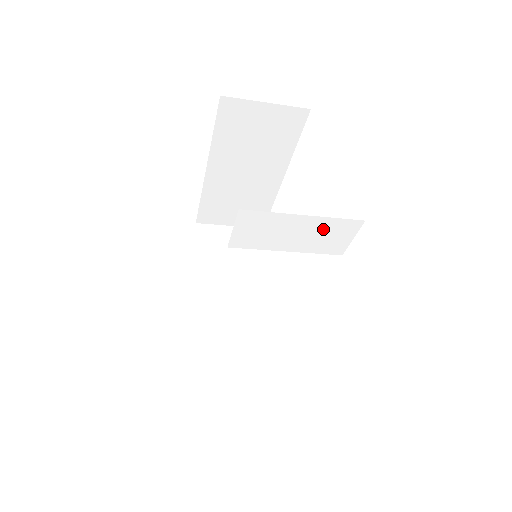
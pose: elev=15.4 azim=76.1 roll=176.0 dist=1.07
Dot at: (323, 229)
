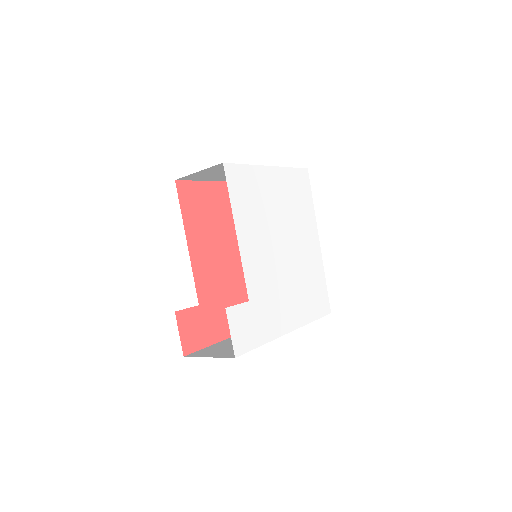
Dot at: occluded
